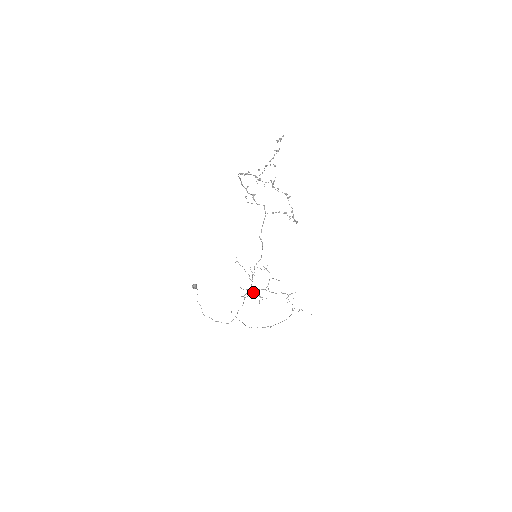
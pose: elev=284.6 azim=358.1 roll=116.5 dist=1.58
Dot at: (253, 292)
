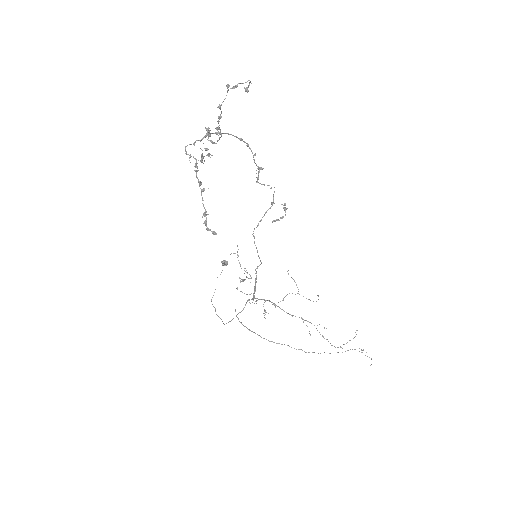
Dot at: (256, 301)
